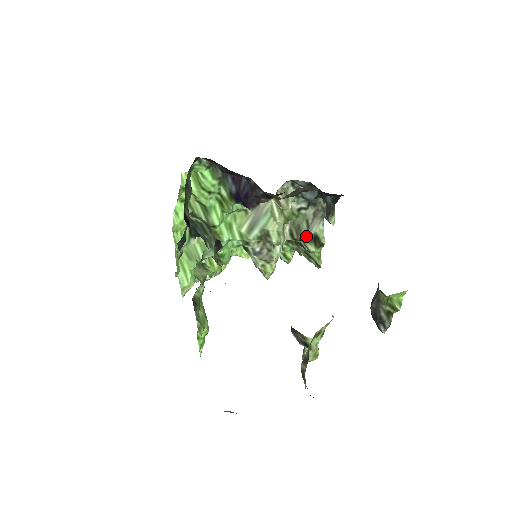
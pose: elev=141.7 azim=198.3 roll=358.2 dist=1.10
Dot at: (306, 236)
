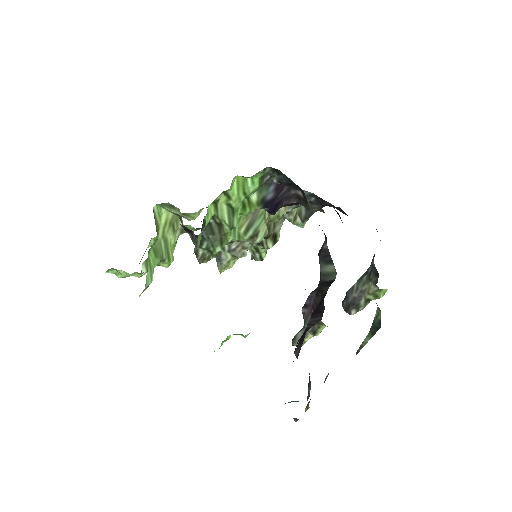
Dot at: (271, 235)
